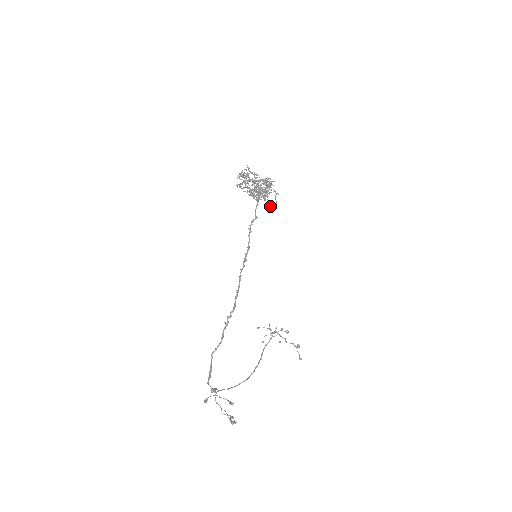
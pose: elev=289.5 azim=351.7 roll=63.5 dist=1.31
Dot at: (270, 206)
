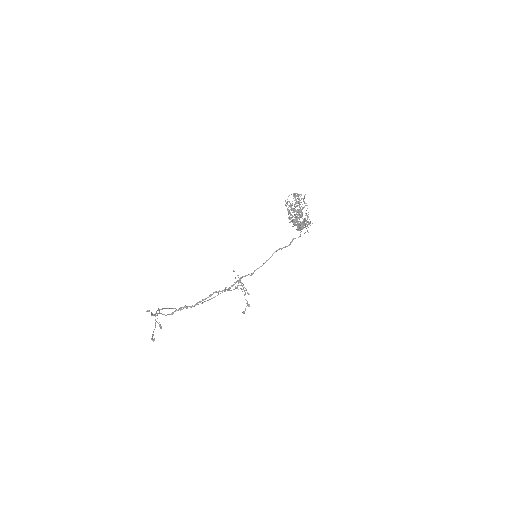
Dot at: (300, 229)
